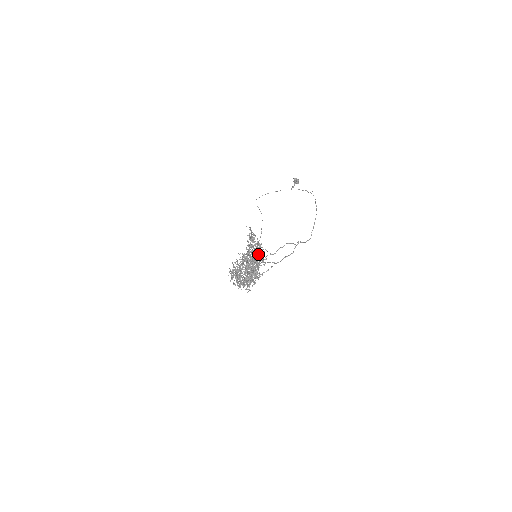
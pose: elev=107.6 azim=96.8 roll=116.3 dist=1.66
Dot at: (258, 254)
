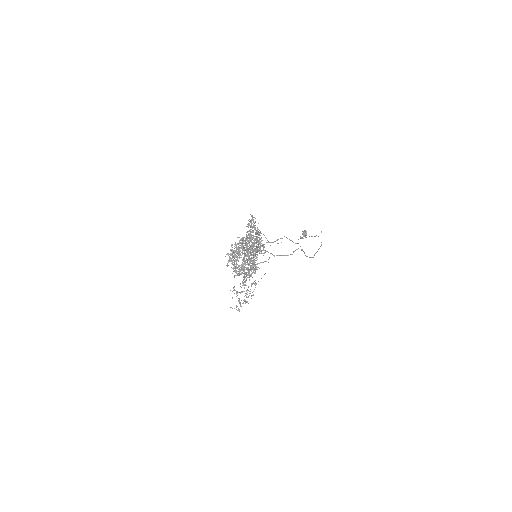
Dot at: occluded
